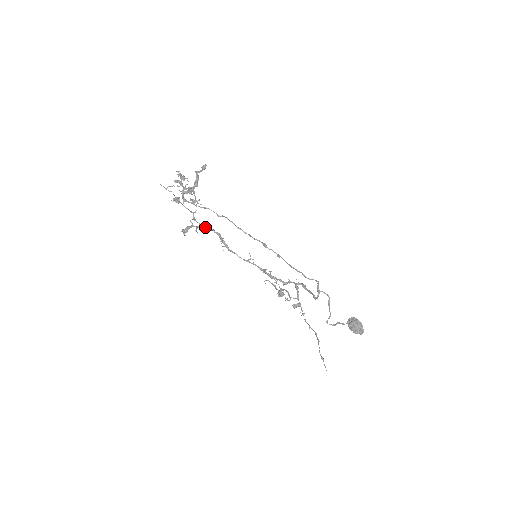
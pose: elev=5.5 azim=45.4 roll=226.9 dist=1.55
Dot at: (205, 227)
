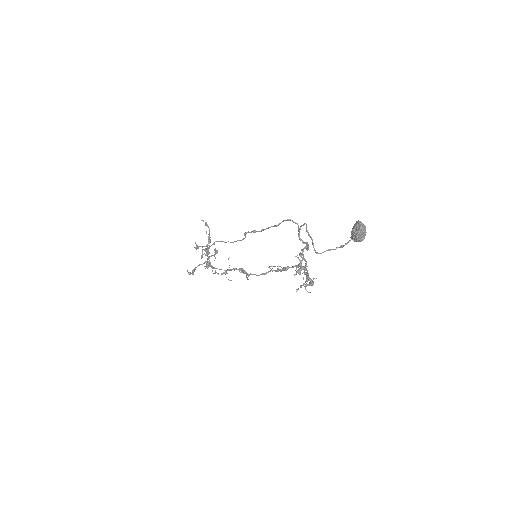
Dot at: (209, 261)
